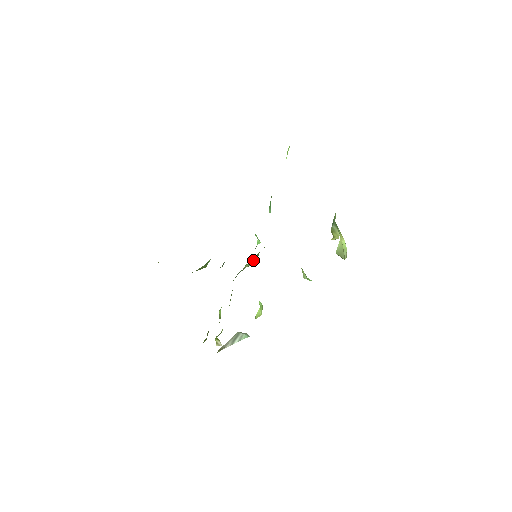
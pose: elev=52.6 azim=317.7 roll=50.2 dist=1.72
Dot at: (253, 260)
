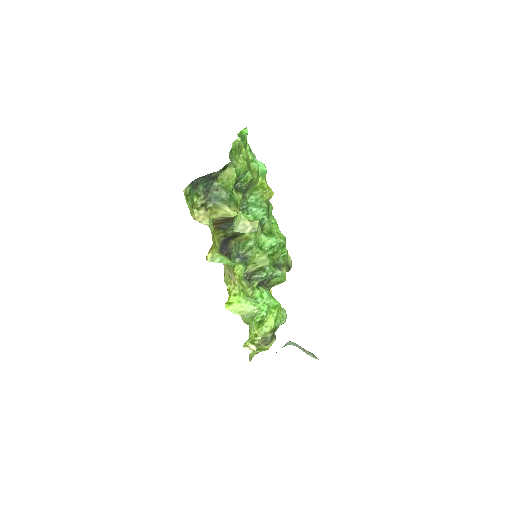
Dot at: (265, 261)
